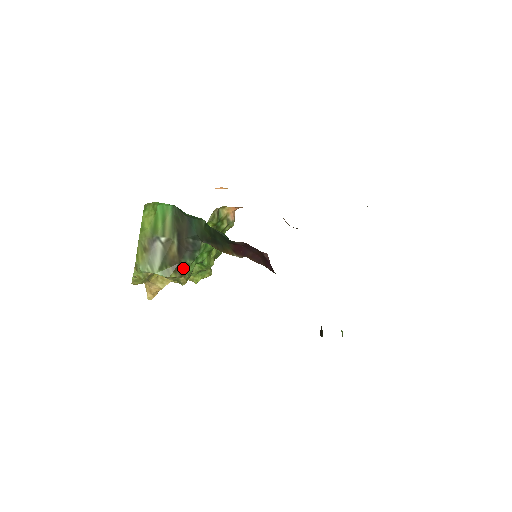
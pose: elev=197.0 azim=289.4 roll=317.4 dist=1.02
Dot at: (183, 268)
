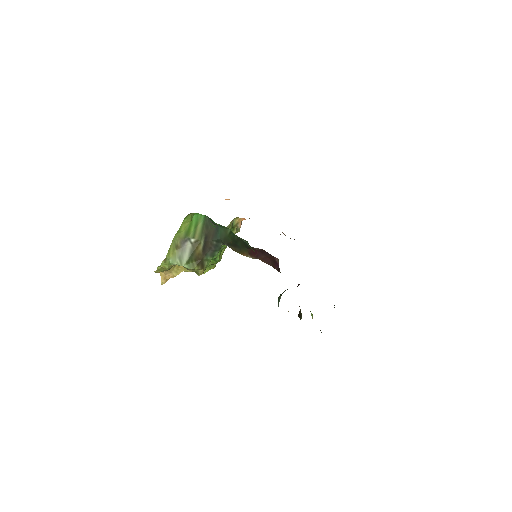
Dot at: (204, 263)
